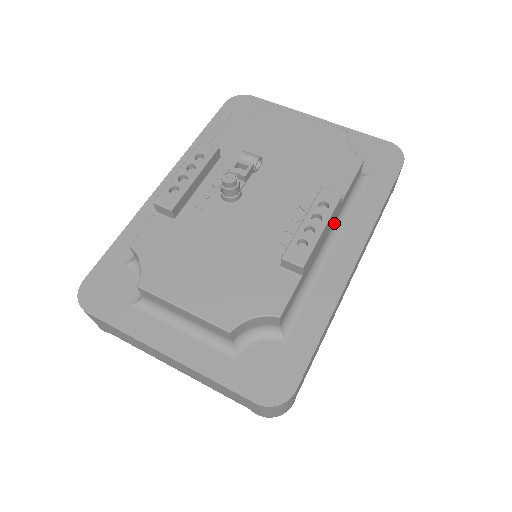
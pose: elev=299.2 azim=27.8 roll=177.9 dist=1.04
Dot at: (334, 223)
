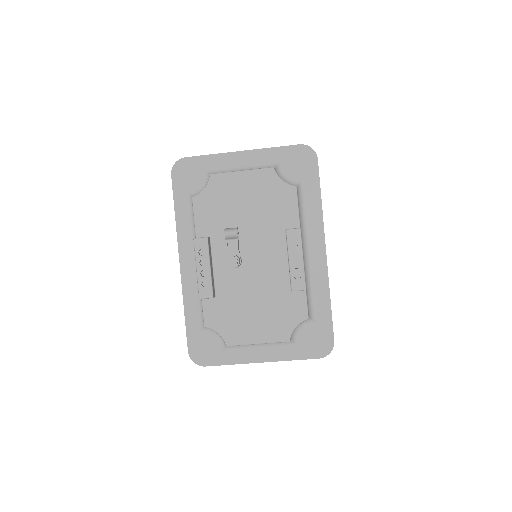
Dot at: occluded
